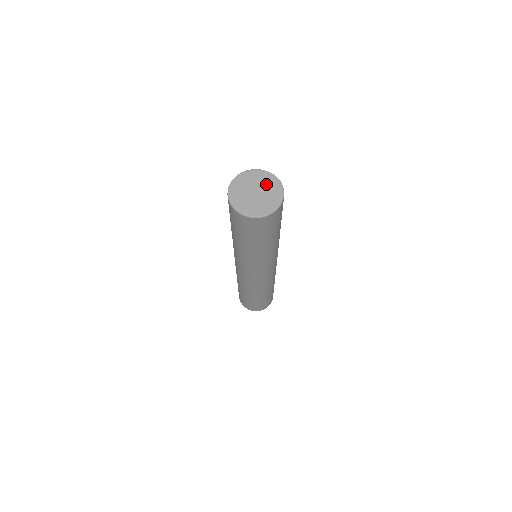
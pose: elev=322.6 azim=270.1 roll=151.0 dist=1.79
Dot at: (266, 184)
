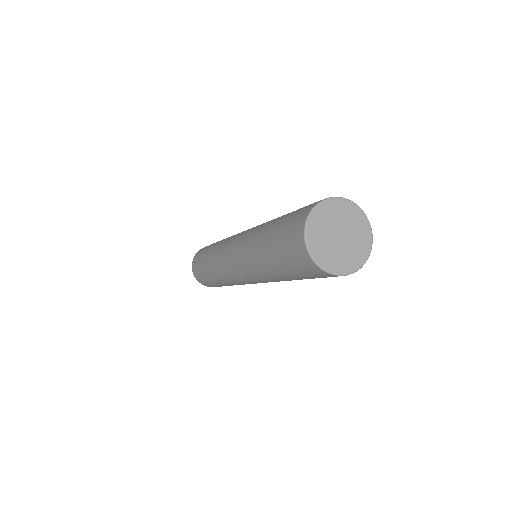
Dot at: (349, 220)
